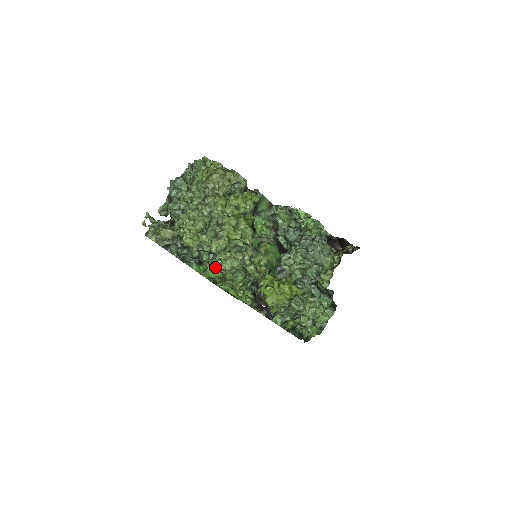
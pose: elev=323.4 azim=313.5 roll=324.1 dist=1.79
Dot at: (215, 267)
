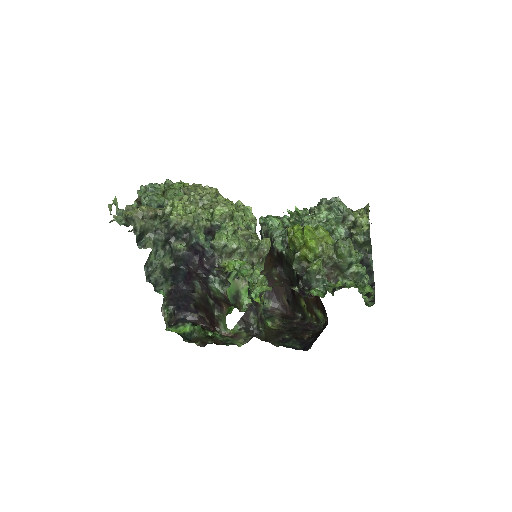
Dot at: (218, 243)
